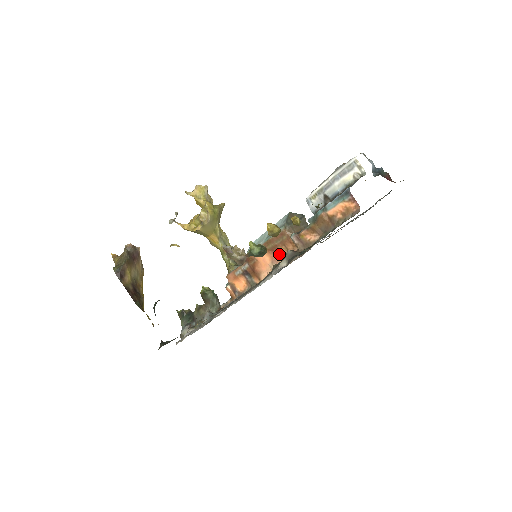
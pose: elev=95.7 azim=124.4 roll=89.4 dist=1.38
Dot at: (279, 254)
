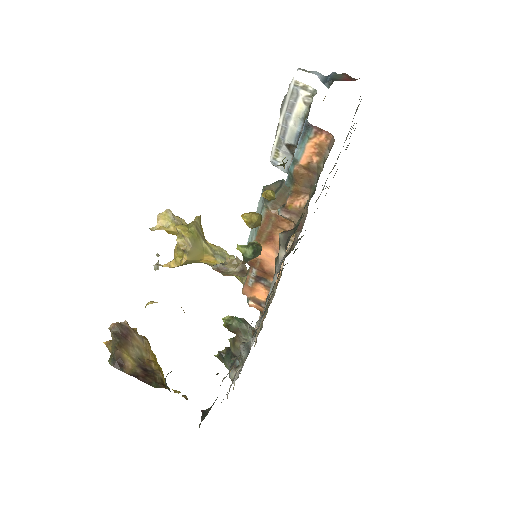
Dot at: occluded
